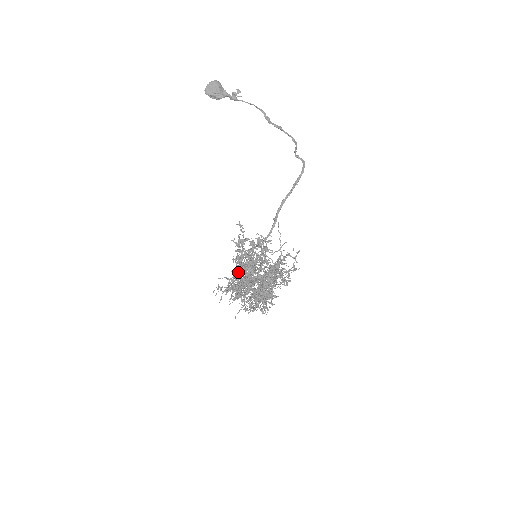
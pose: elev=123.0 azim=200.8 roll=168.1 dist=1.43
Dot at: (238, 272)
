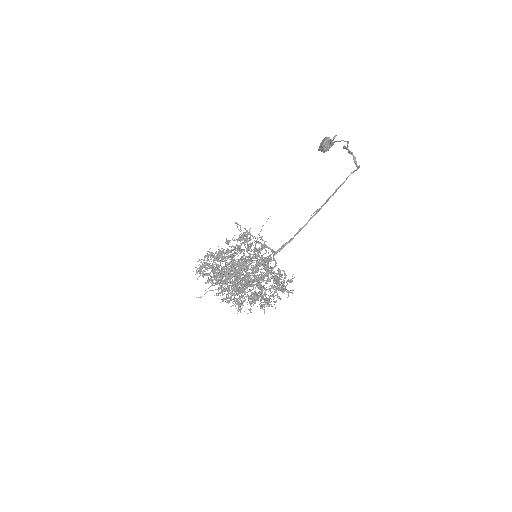
Dot at: (229, 266)
